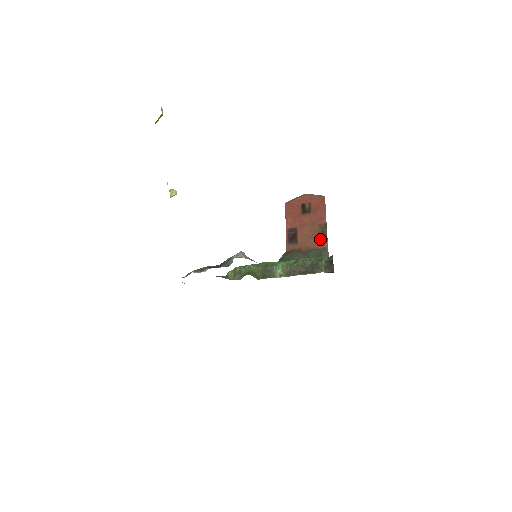
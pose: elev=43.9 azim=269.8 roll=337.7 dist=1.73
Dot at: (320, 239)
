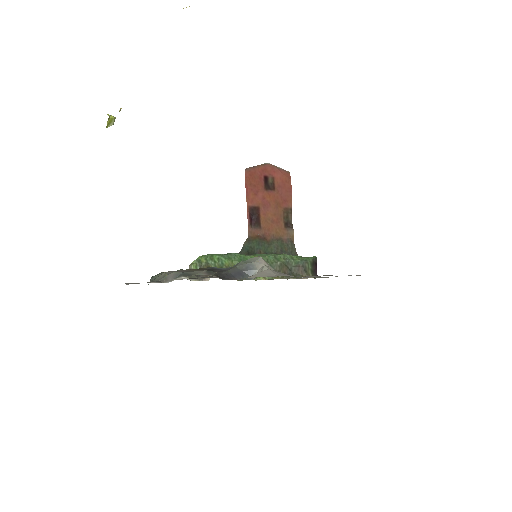
Dot at: (286, 227)
